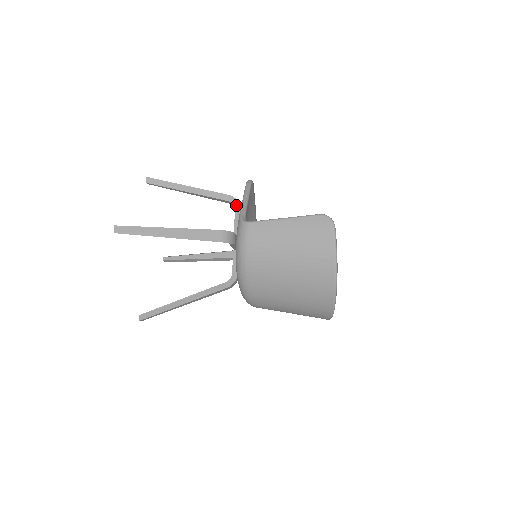
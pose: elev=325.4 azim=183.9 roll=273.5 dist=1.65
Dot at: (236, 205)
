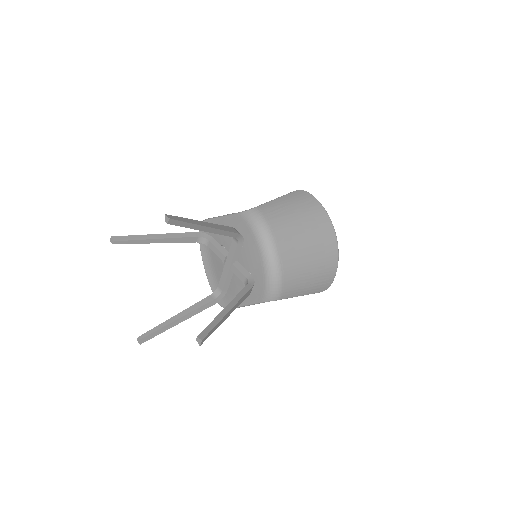
Dot at: (207, 237)
